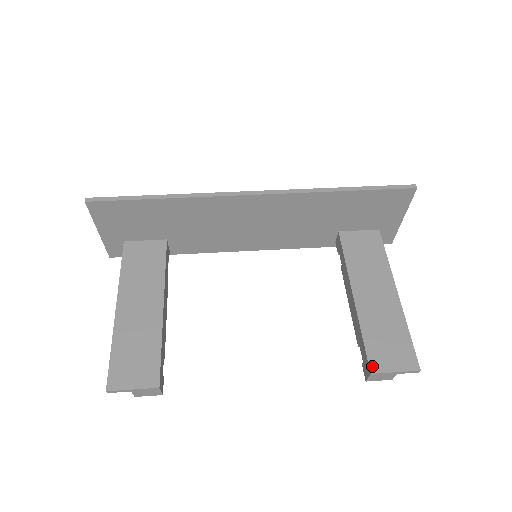
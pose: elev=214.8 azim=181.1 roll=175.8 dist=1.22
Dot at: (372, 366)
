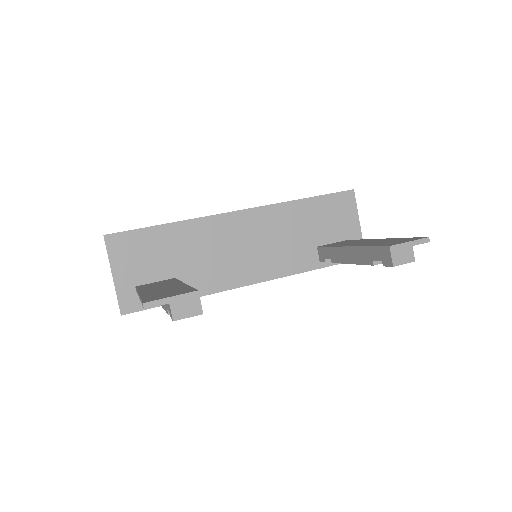
Dot at: (388, 245)
